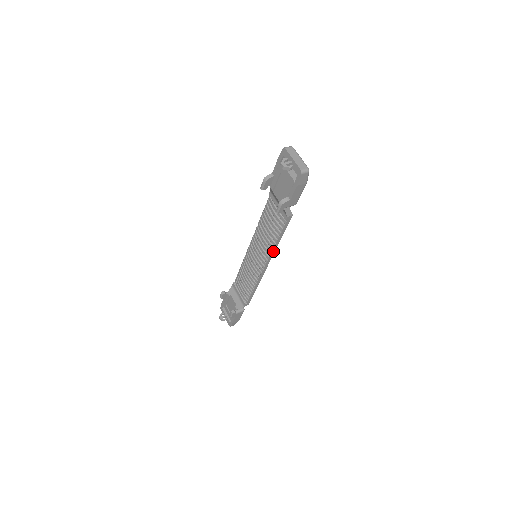
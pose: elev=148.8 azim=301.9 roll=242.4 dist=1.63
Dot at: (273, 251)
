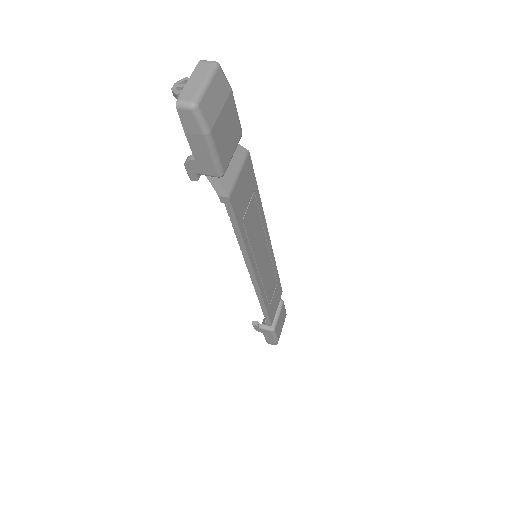
Dot at: (245, 253)
